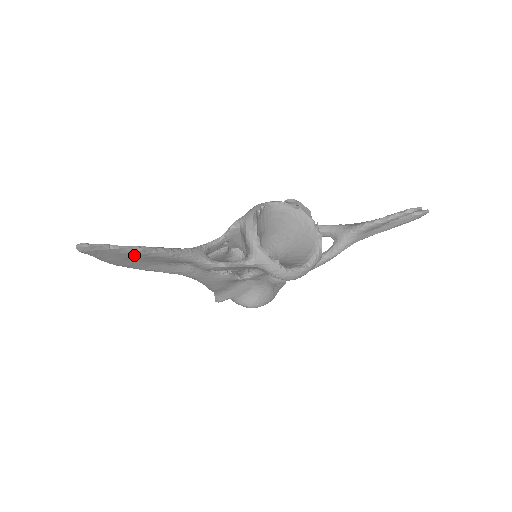
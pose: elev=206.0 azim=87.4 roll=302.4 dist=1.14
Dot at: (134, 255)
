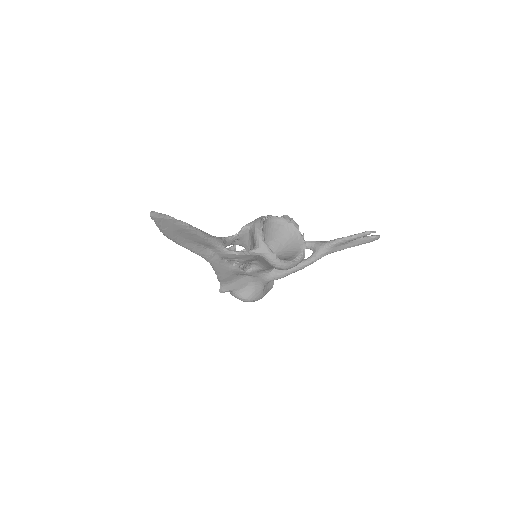
Dot at: (182, 229)
